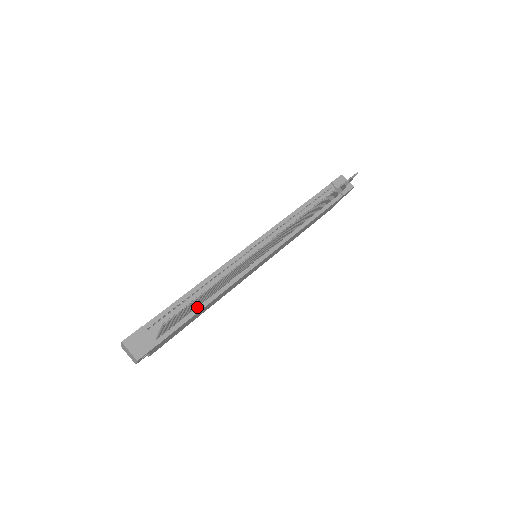
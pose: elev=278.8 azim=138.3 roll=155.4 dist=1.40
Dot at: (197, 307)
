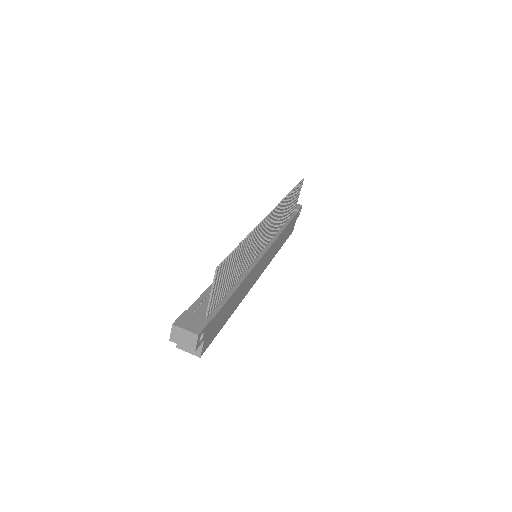
Dot at: (230, 290)
